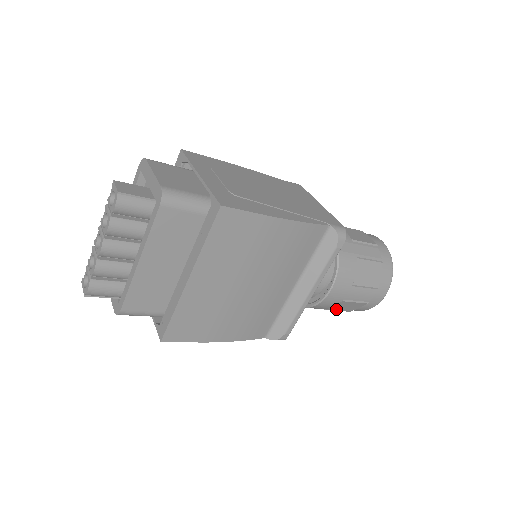
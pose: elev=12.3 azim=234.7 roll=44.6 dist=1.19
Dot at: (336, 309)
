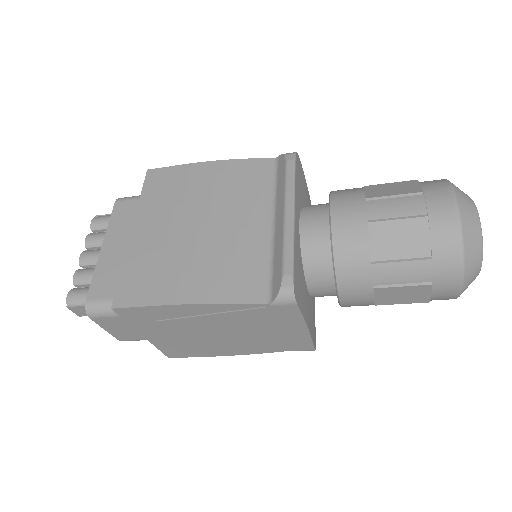
Dot at: (391, 255)
